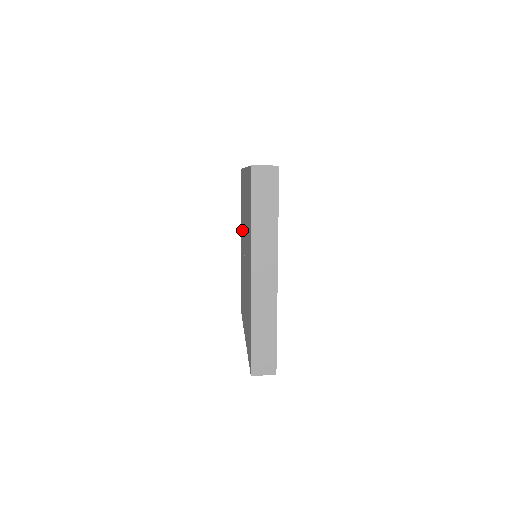
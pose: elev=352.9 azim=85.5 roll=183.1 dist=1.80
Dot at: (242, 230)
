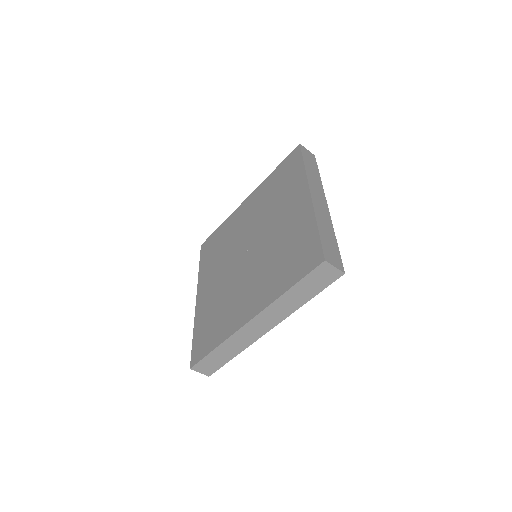
Dot at: (214, 269)
